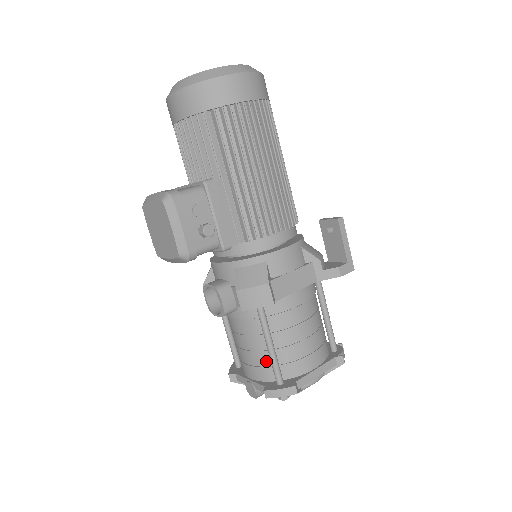
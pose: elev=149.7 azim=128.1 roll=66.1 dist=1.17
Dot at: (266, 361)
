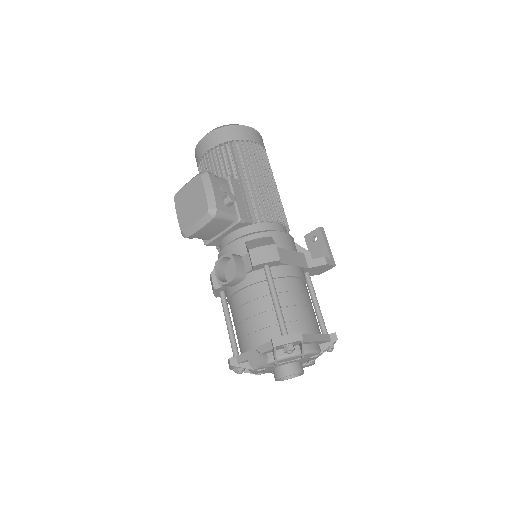
Dot at: (271, 321)
